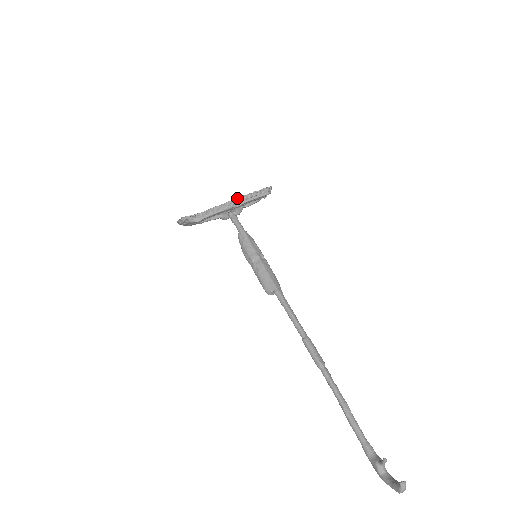
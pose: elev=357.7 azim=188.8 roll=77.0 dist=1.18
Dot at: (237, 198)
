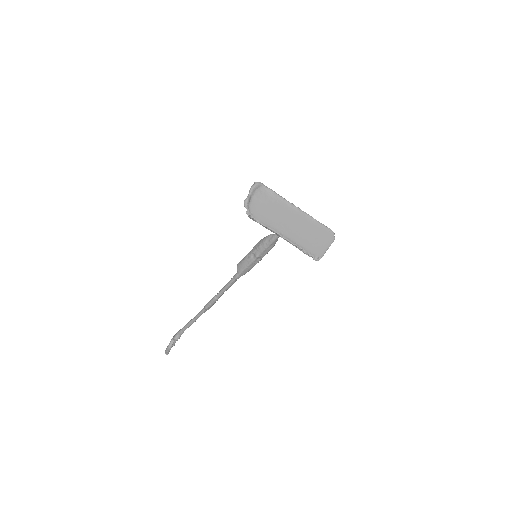
Dot at: (288, 240)
